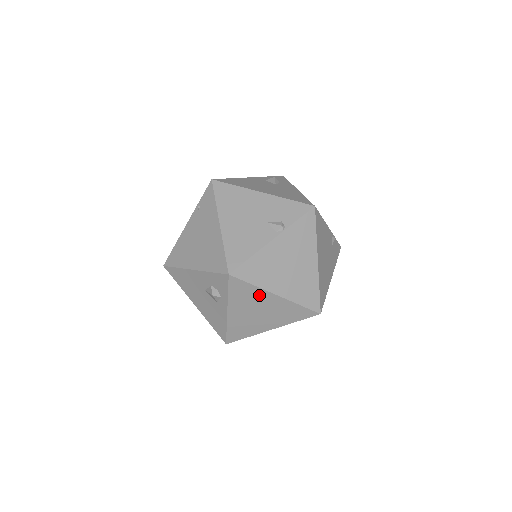
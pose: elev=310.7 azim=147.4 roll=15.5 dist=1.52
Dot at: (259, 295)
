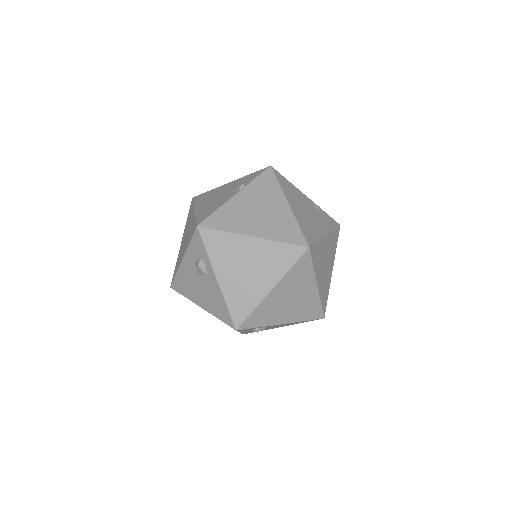
Dot at: (236, 243)
